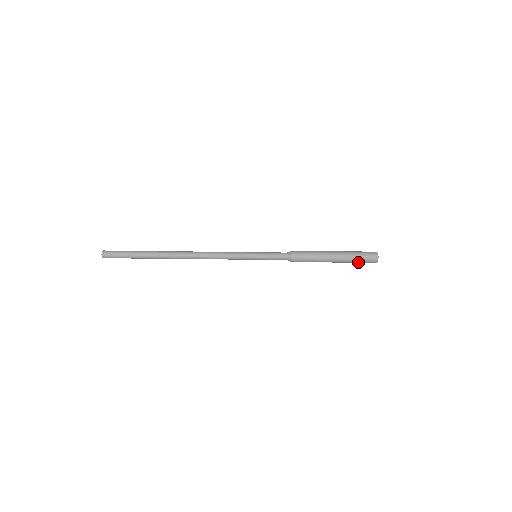
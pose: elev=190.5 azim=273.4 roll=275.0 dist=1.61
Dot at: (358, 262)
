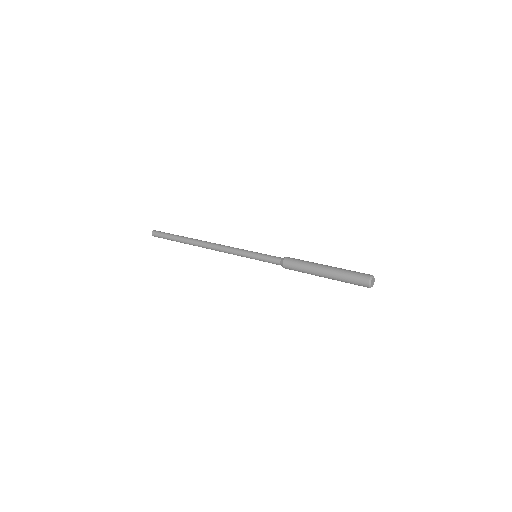
Dot at: (350, 283)
